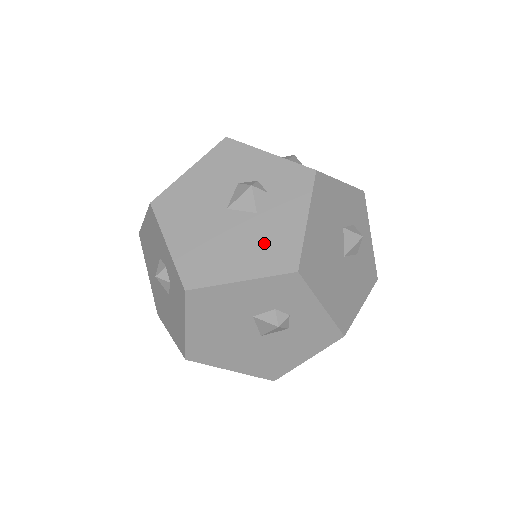
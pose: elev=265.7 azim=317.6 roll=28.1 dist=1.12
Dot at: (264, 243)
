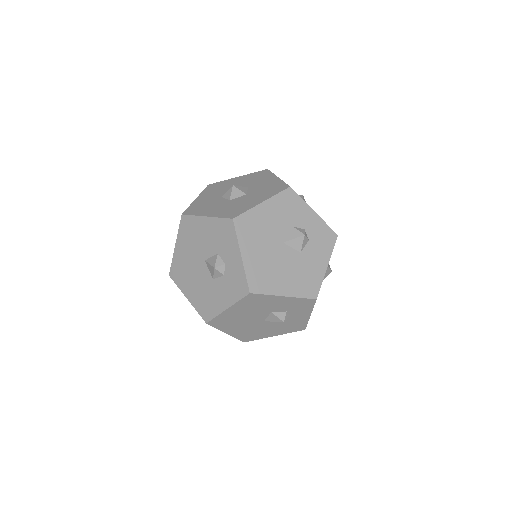
Dot at: (205, 296)
